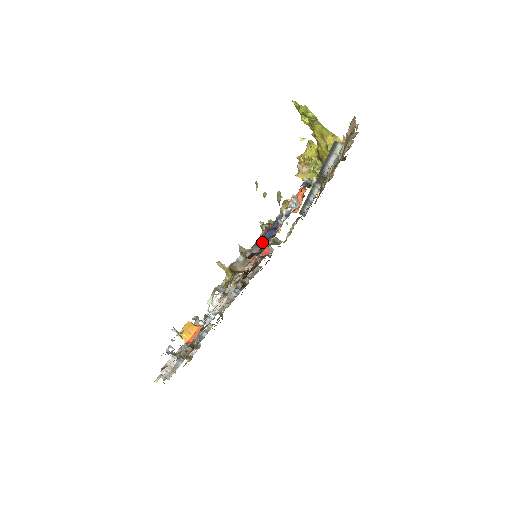
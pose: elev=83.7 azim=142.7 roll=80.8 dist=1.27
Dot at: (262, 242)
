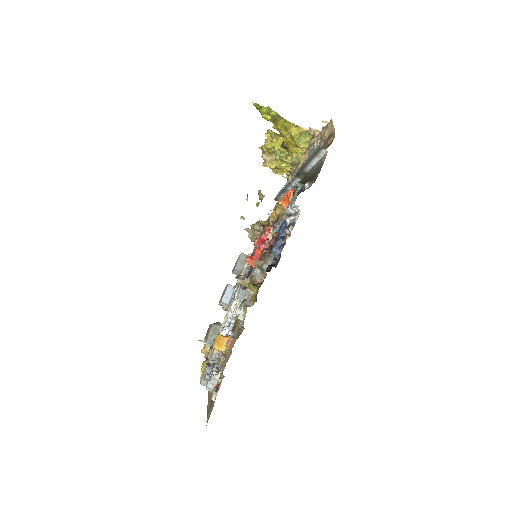
Dot at: (274, 252)
